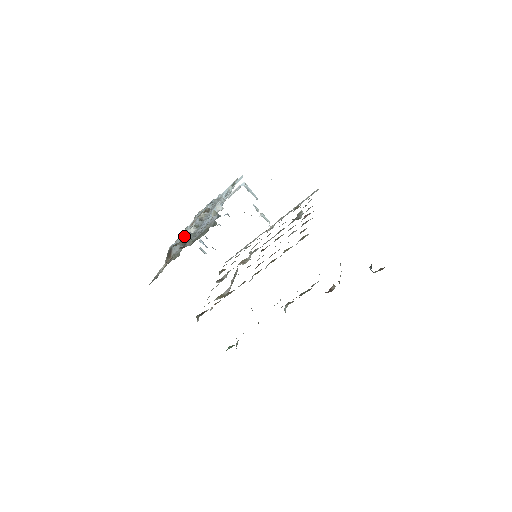
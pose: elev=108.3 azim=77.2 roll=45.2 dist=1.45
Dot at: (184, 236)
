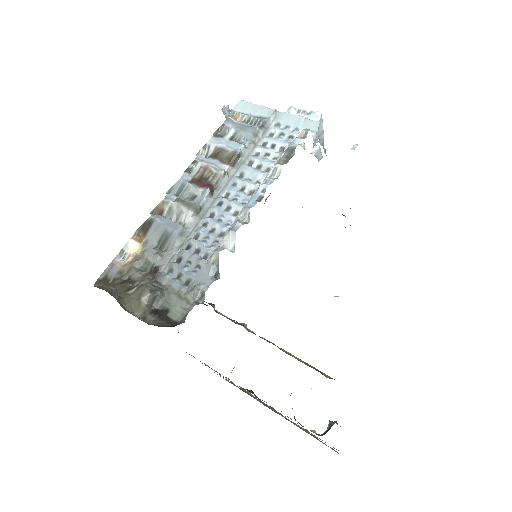
Dot at: (171, 231)
